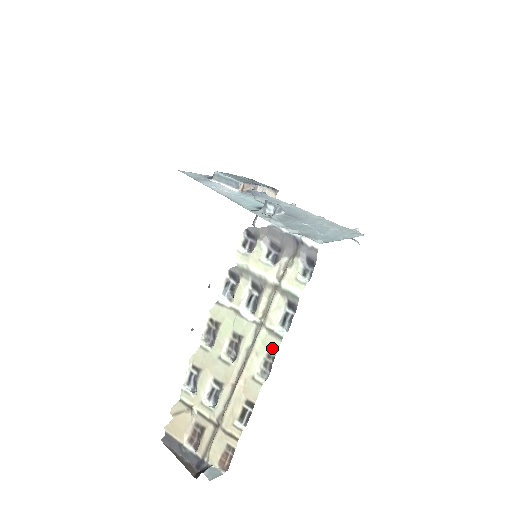
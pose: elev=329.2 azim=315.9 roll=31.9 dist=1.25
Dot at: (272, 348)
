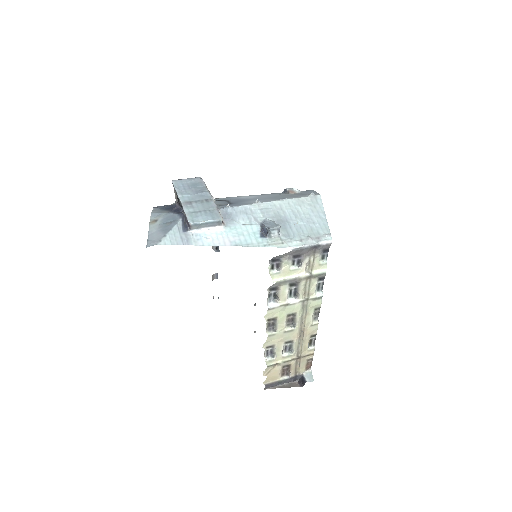
Dot at: (317, 305)
